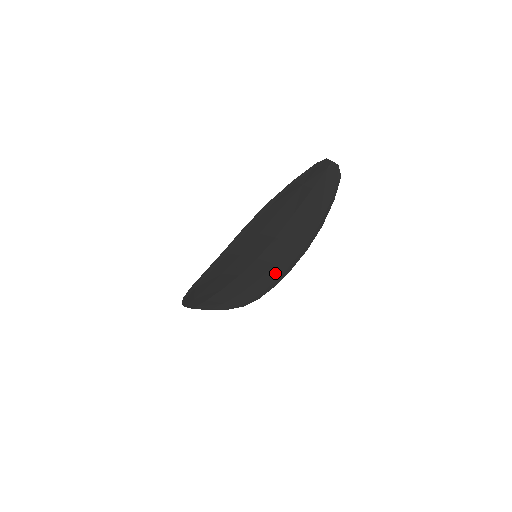
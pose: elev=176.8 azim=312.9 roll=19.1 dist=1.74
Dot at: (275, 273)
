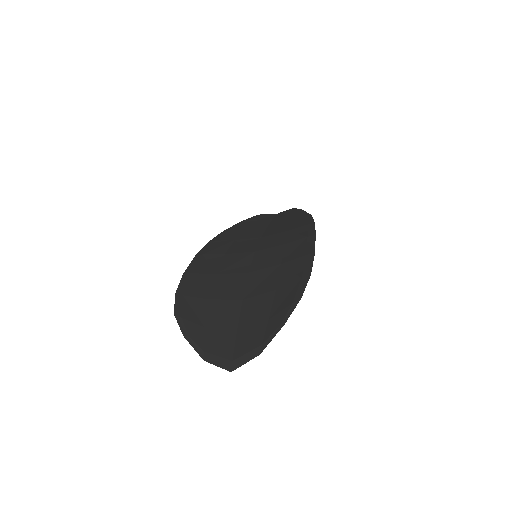
Dot at: (297, 248)
